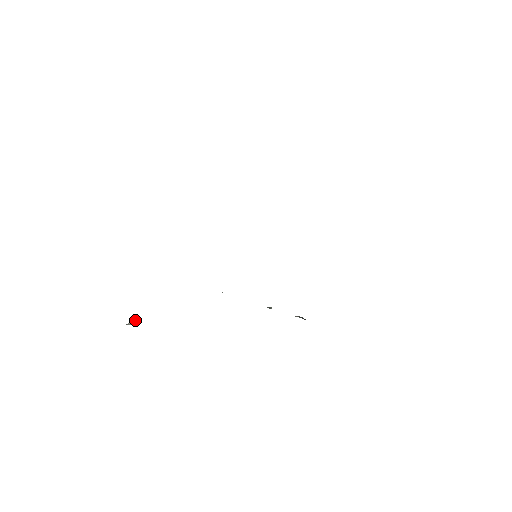
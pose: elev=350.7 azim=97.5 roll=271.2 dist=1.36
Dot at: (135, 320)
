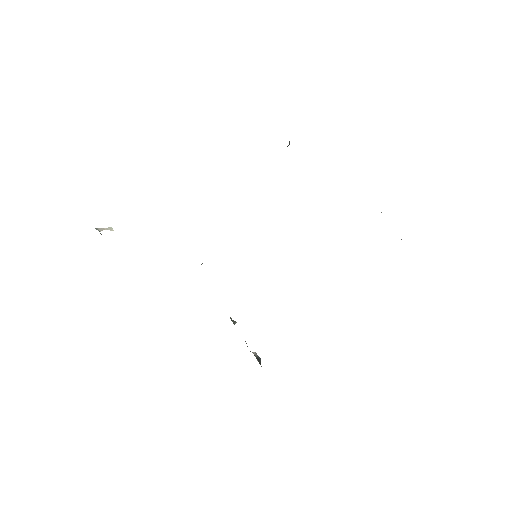
Dot at: (111, 229)
